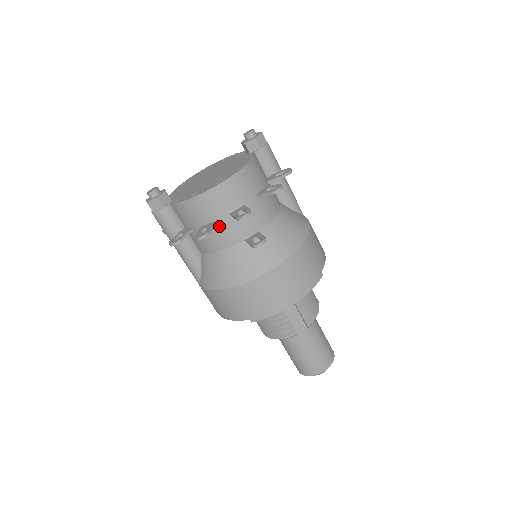
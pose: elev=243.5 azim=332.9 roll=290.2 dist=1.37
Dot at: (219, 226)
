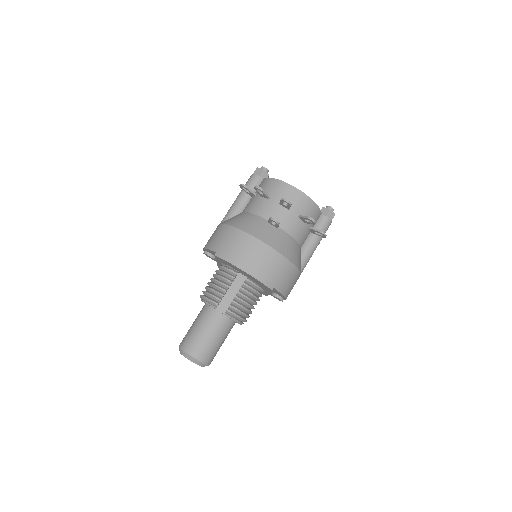
Dot at: (269, 202)
